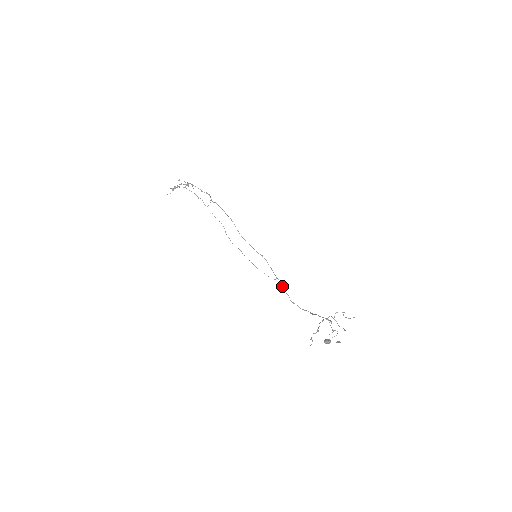
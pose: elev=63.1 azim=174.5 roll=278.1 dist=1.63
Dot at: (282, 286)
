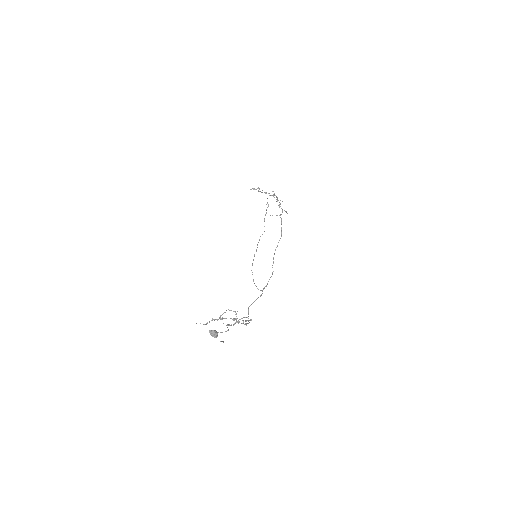
Dot at: (258, 297)
